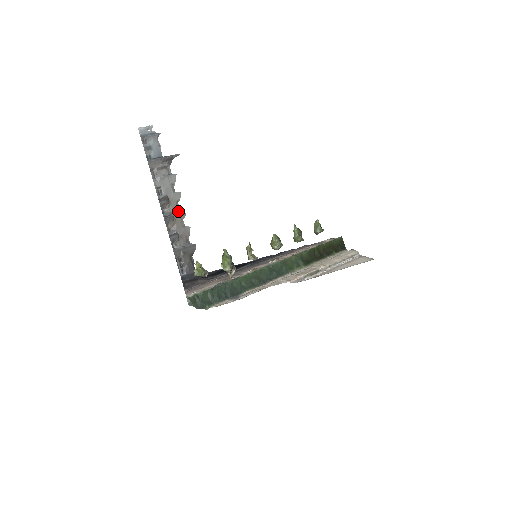
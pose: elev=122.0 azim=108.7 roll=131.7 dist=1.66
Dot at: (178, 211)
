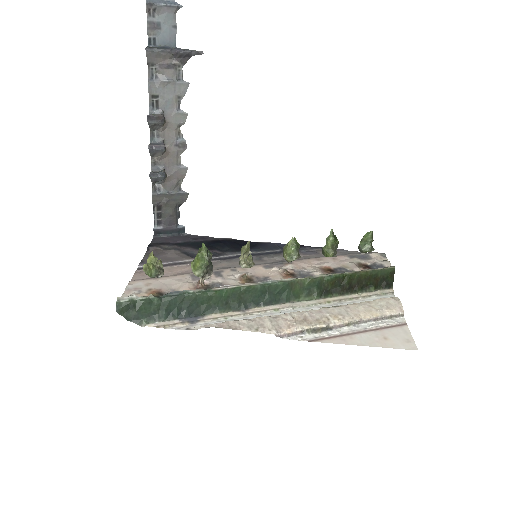
Dot at: (176, 140)
